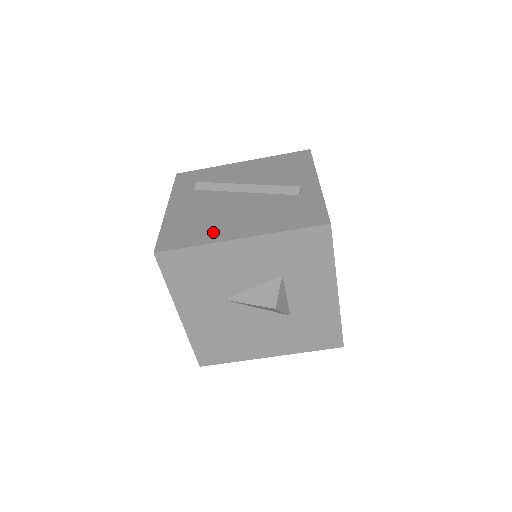
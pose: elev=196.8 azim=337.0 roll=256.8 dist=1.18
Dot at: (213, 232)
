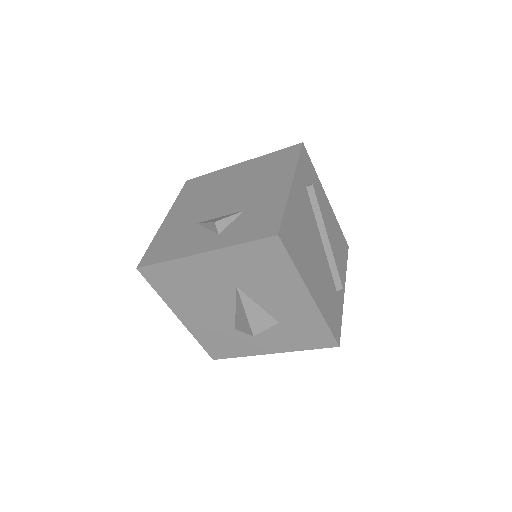
Dot at: (305, 265)
